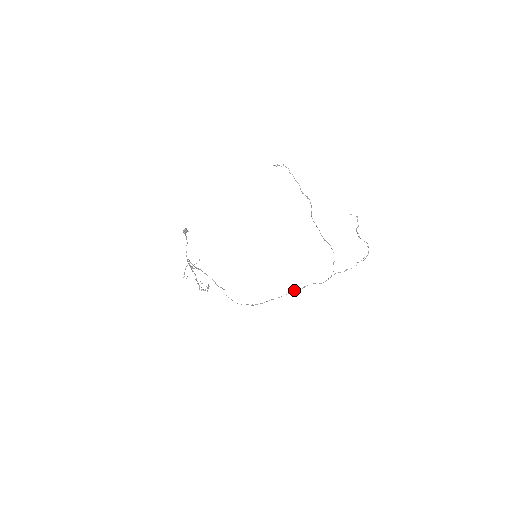
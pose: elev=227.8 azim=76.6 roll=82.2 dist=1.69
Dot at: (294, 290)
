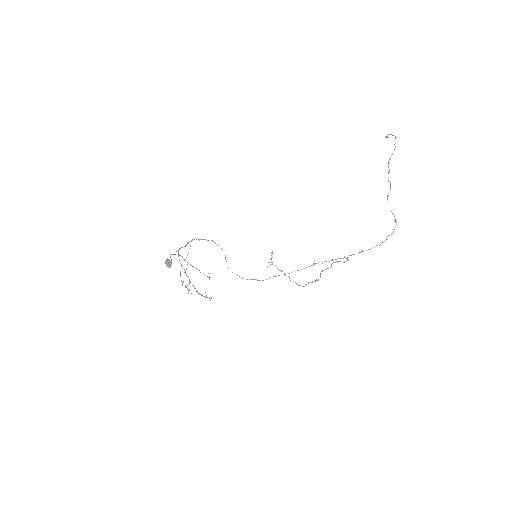
Dot at: occluded
